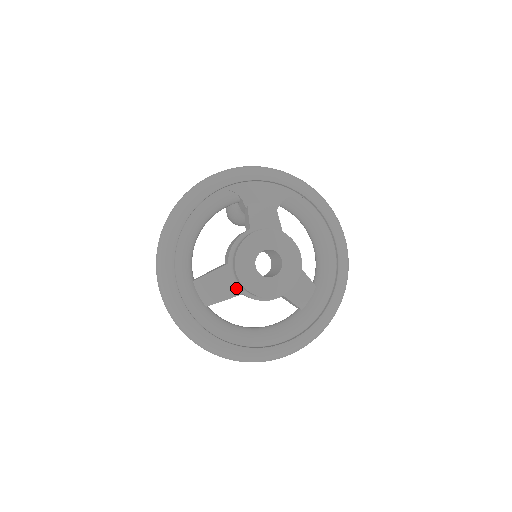
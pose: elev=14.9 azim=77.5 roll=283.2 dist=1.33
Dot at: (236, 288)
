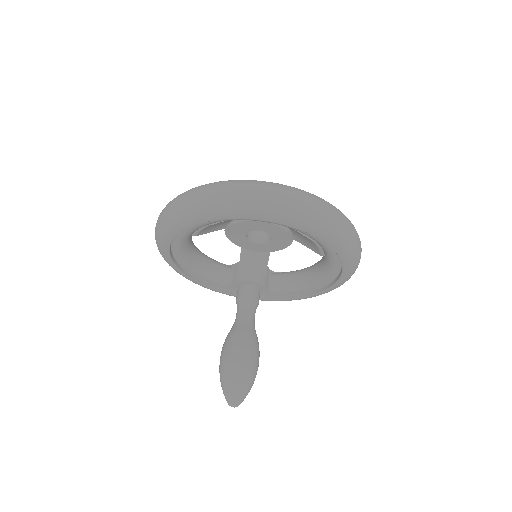
Dot at: occluded
